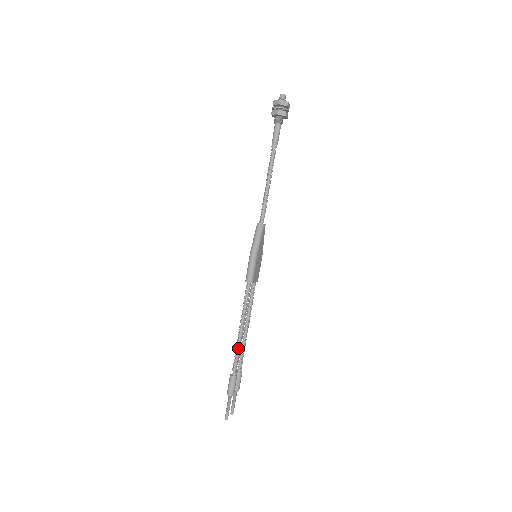
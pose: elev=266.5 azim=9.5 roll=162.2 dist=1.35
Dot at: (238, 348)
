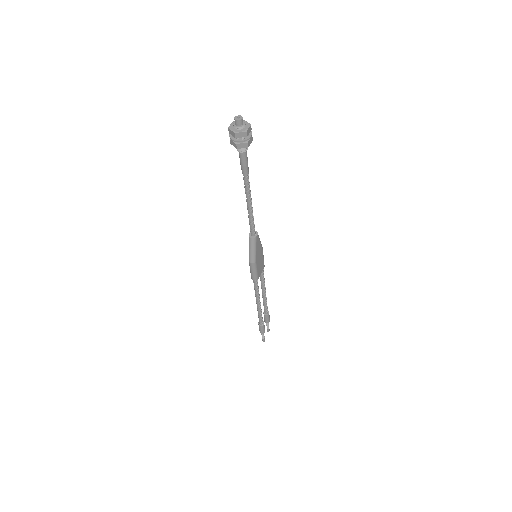
Dot at: (259, 312)
